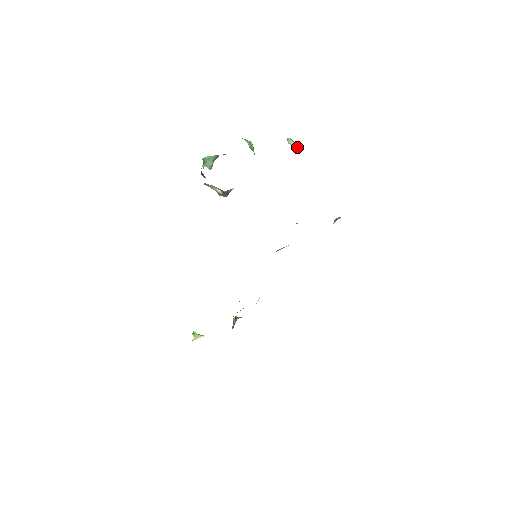
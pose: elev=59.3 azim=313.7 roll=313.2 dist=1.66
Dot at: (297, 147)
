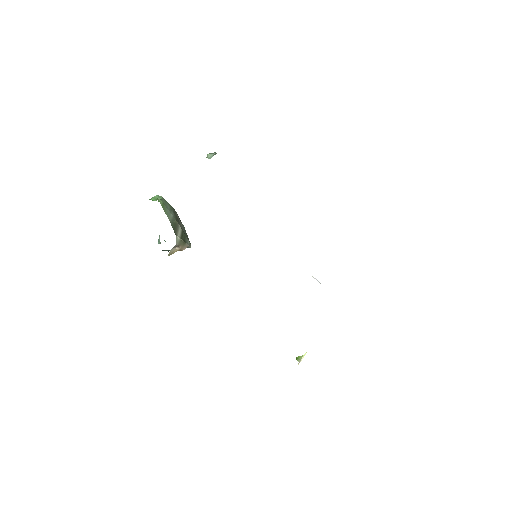
Dot at: (215, 153)
